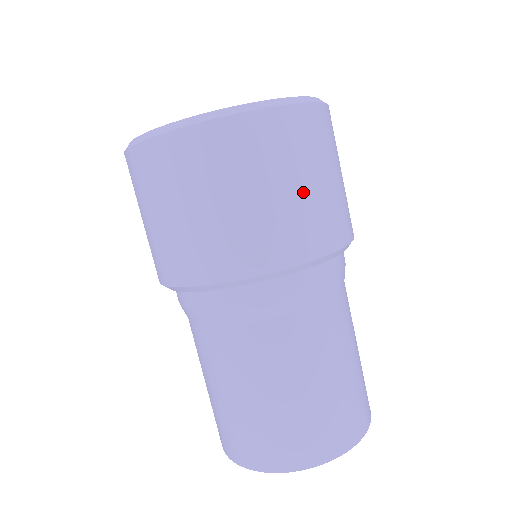
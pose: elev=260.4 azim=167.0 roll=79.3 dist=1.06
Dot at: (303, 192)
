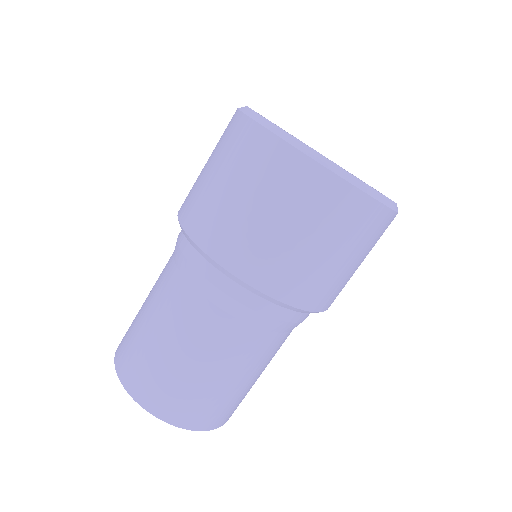
Dot at: occluded
